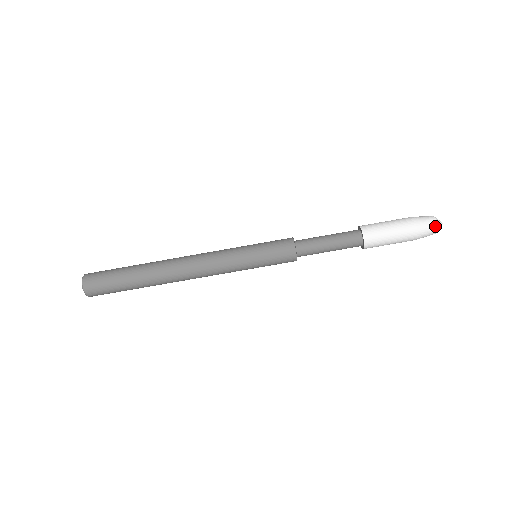
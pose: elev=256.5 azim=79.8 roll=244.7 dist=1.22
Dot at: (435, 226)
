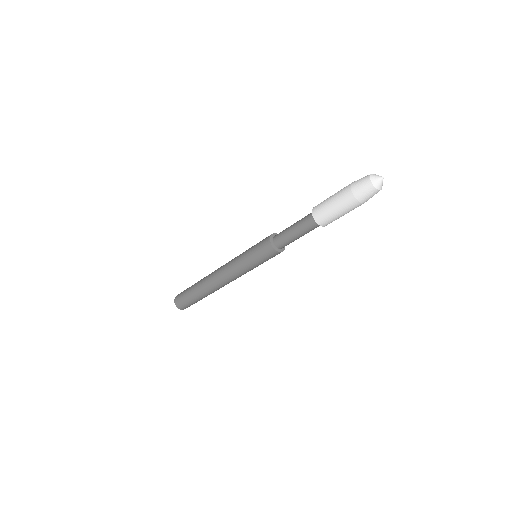
Dot at: (374, 190)
